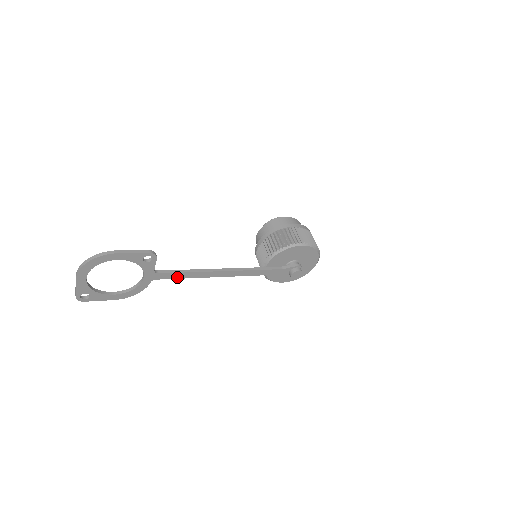
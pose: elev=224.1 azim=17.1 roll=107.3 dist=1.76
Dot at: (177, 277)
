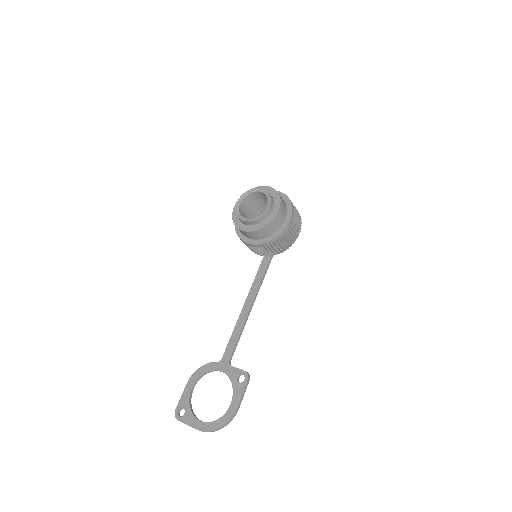
Dot at: (232, 342)
